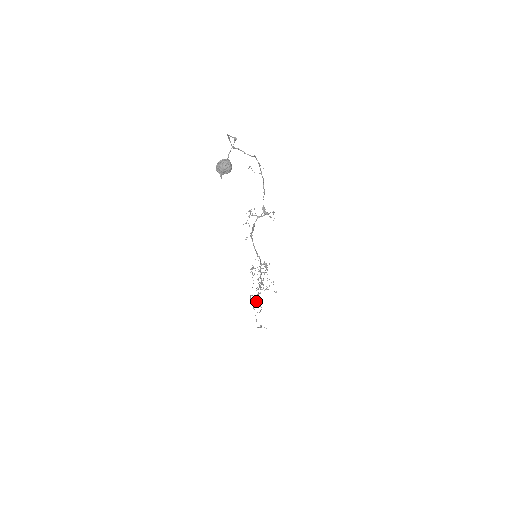
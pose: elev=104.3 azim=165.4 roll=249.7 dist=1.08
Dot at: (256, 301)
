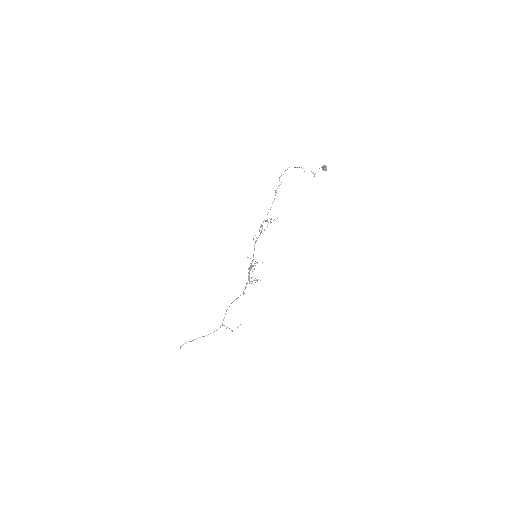
Dot at: (180, 346)
